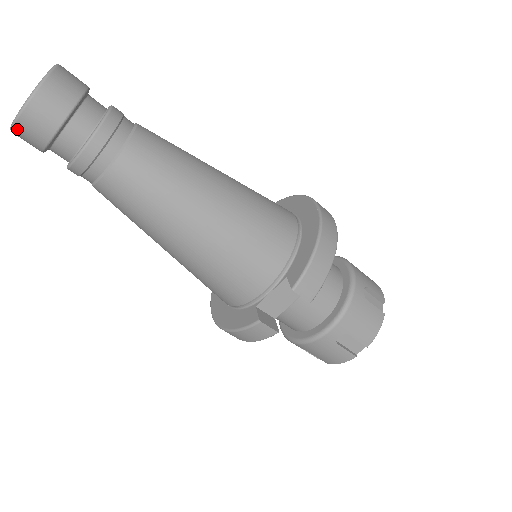
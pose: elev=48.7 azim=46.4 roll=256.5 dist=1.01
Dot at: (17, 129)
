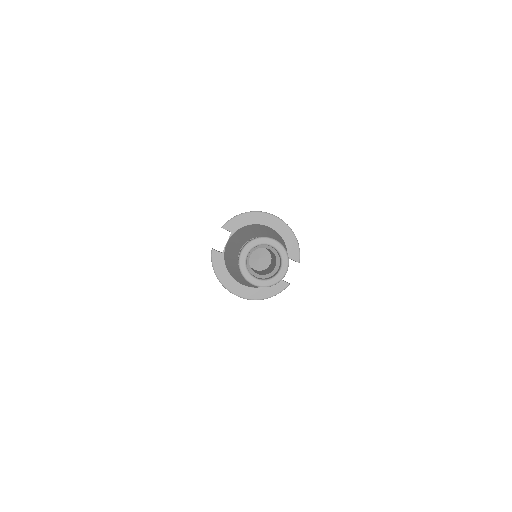
Dot at: (275, 284)
